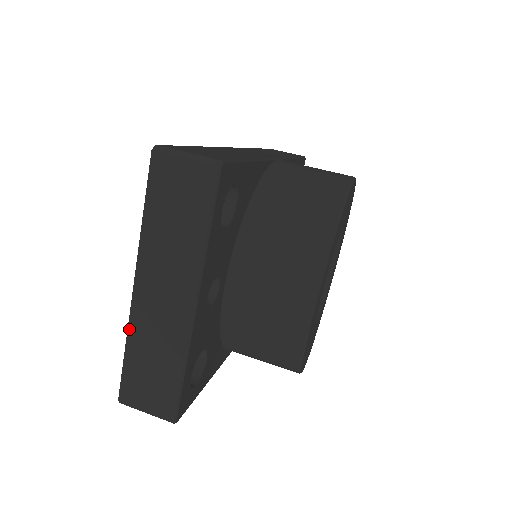
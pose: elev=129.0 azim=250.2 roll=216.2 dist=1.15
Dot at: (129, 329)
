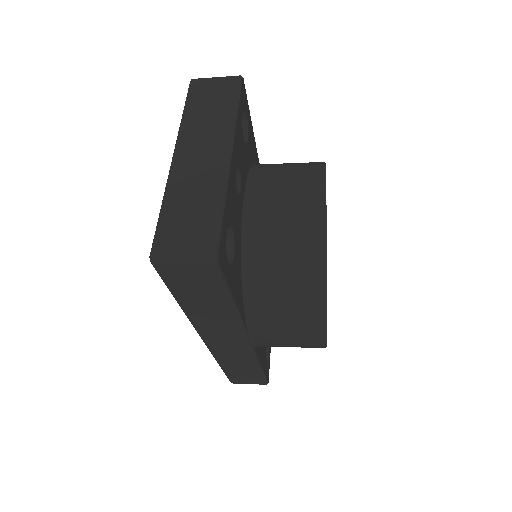
Dot at: (167, 187)
